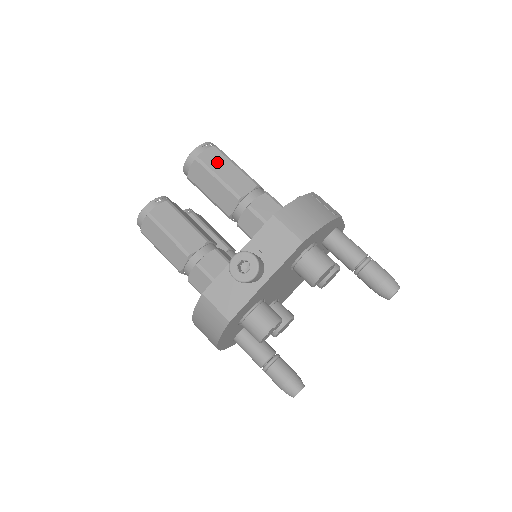
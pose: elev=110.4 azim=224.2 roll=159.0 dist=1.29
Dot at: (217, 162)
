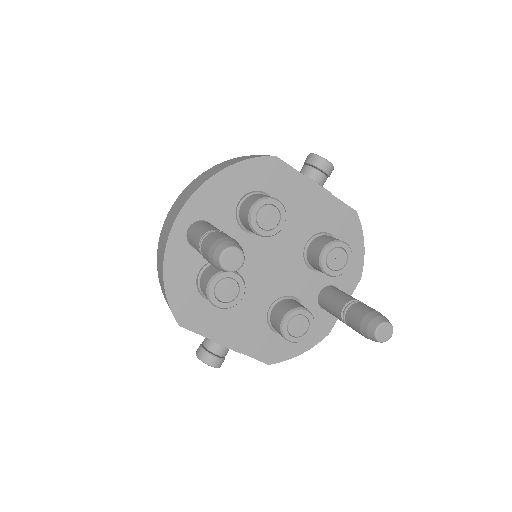
Dot at: occluded
